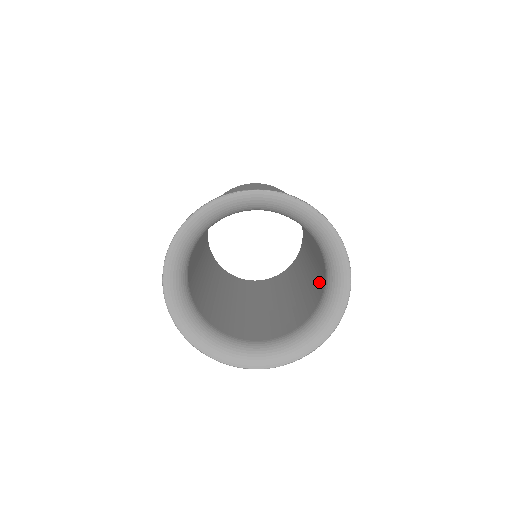
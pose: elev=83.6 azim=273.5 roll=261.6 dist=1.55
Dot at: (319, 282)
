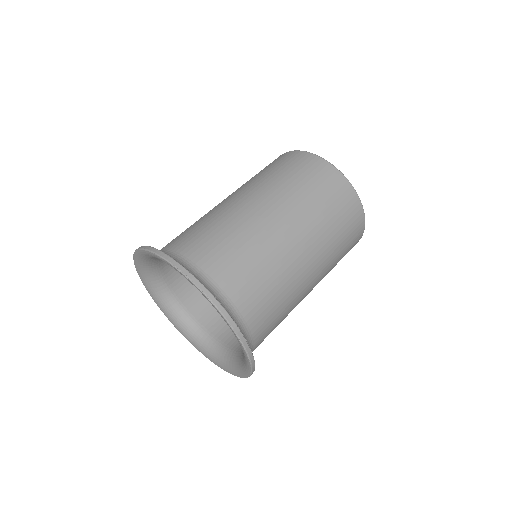
Dot at: occluded
